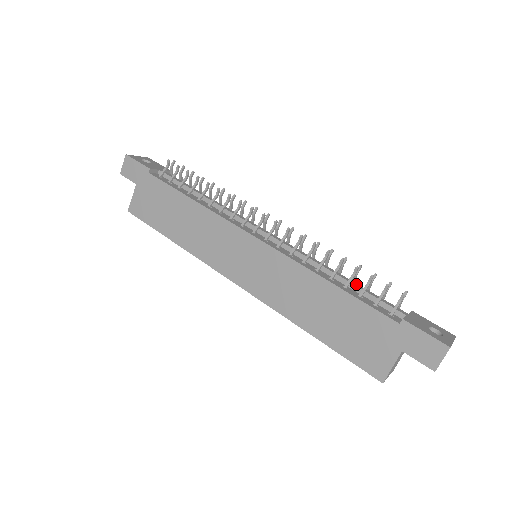
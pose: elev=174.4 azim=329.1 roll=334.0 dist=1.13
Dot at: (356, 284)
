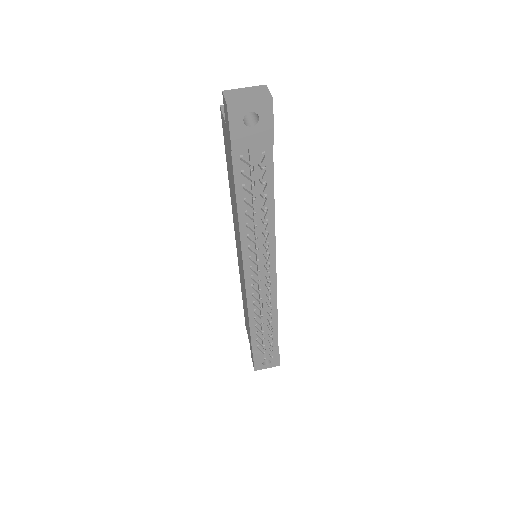
Dot at: (265, 330)
